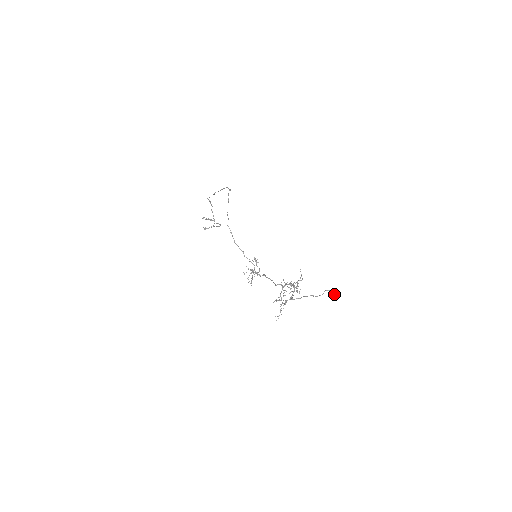
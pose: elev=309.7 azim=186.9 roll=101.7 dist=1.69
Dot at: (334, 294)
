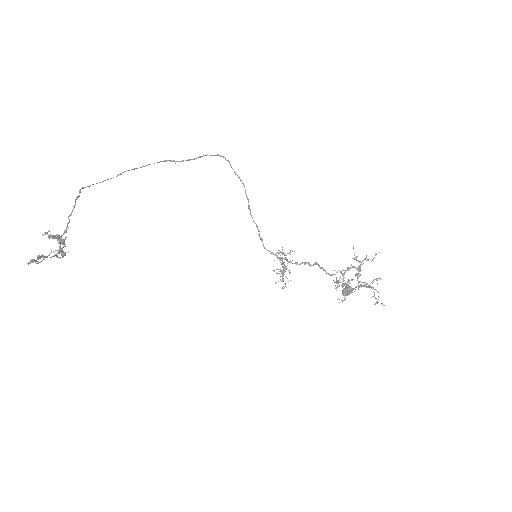
Dot at: (351, 291)
